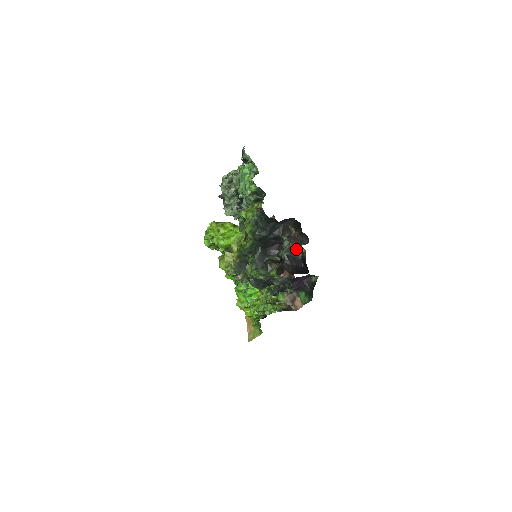
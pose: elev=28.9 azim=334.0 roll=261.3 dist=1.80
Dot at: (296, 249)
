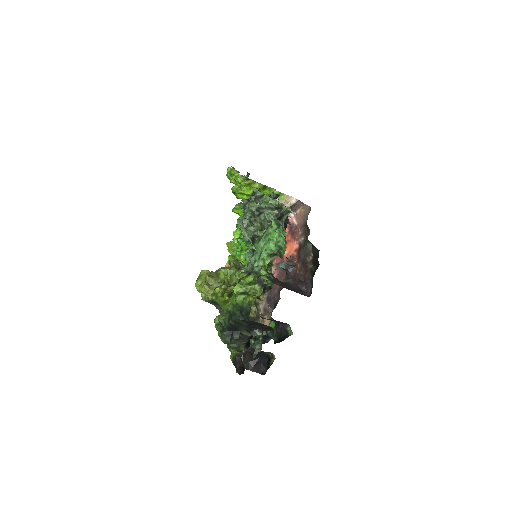
Dot at: occluded
